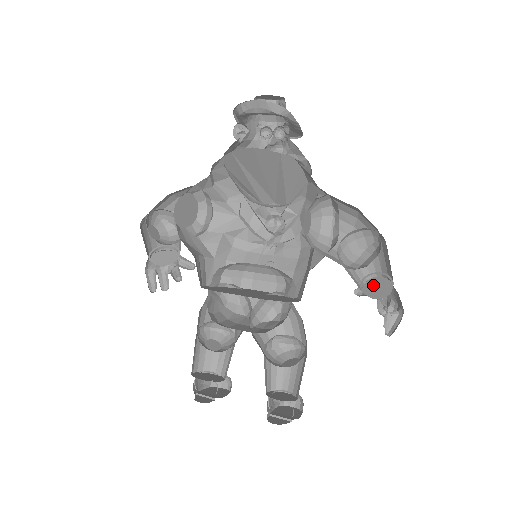
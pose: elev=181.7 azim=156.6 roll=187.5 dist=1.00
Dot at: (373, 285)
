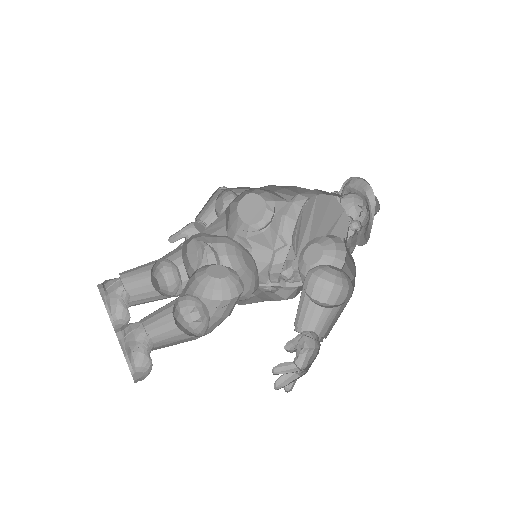
Dot at: occluded
